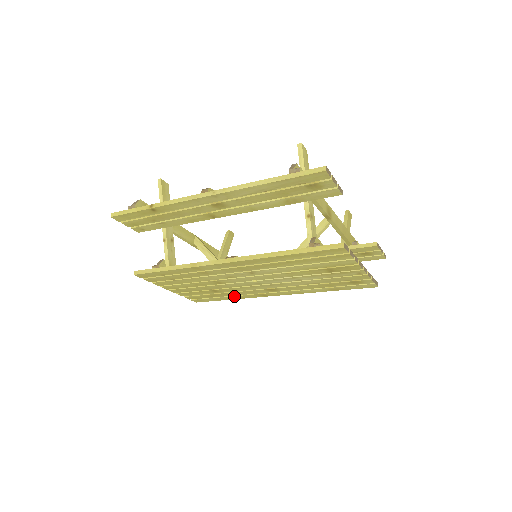
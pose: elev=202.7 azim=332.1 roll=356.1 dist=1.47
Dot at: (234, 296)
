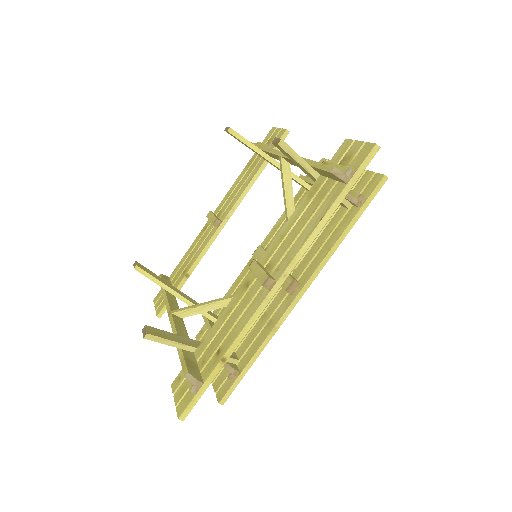
Dot at: occluded
